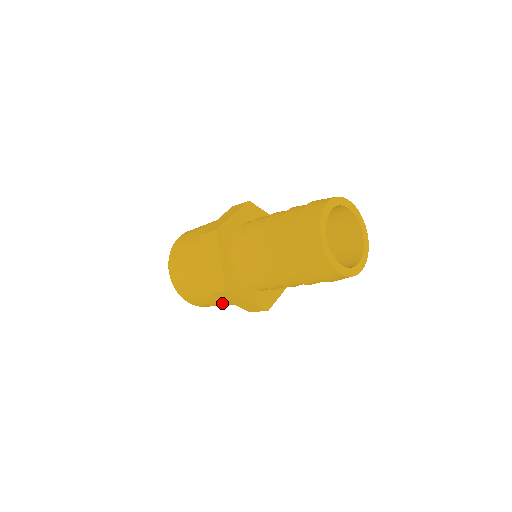
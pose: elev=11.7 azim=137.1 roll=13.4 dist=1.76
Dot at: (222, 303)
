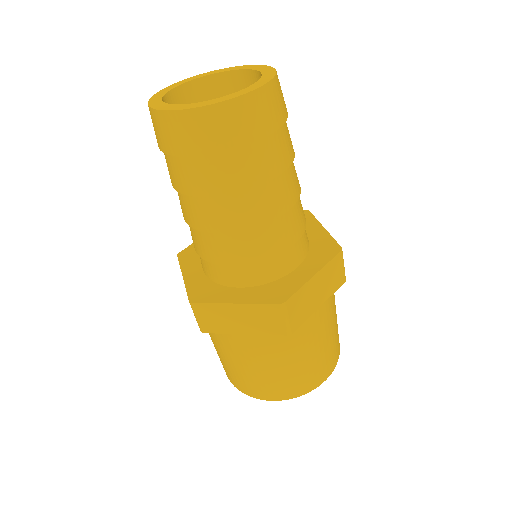
Dot at: occluded
